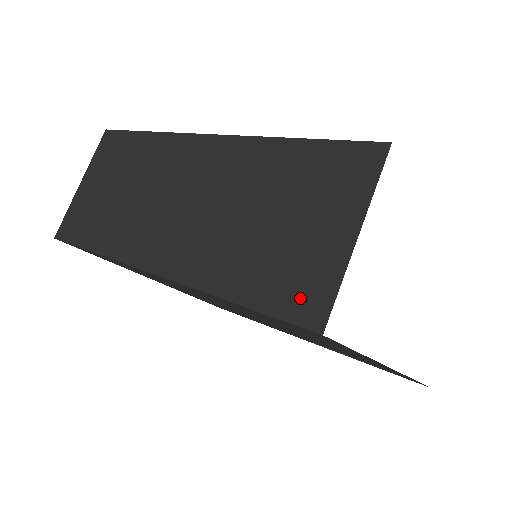
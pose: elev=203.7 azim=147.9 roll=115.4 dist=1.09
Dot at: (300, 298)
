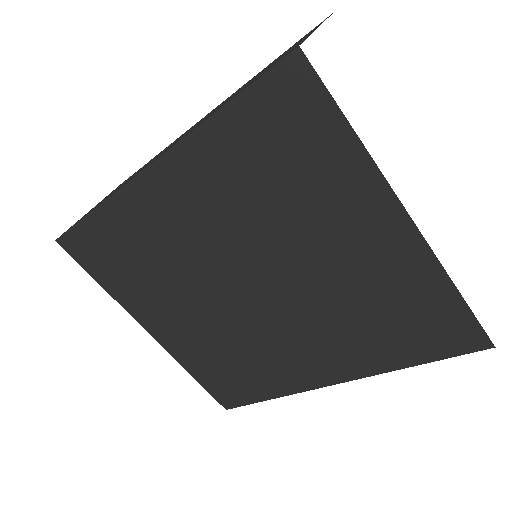
Dot at: (278, 61)
